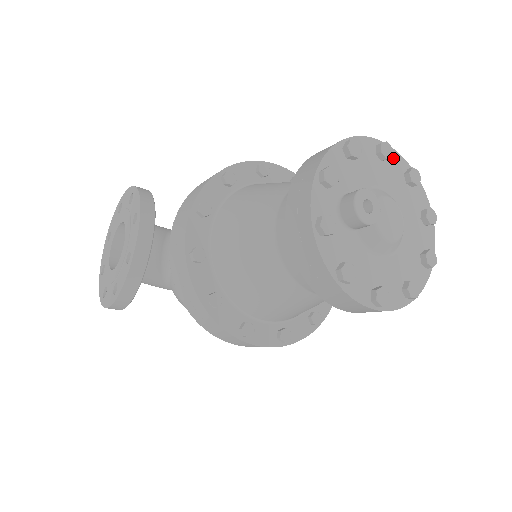
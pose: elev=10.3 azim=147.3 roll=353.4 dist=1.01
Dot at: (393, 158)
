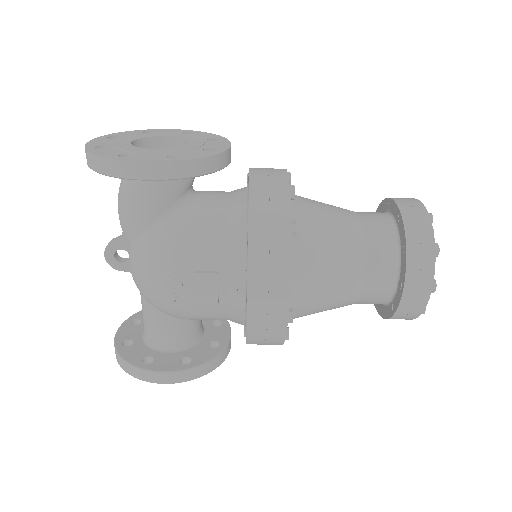
Dot at: occluded
